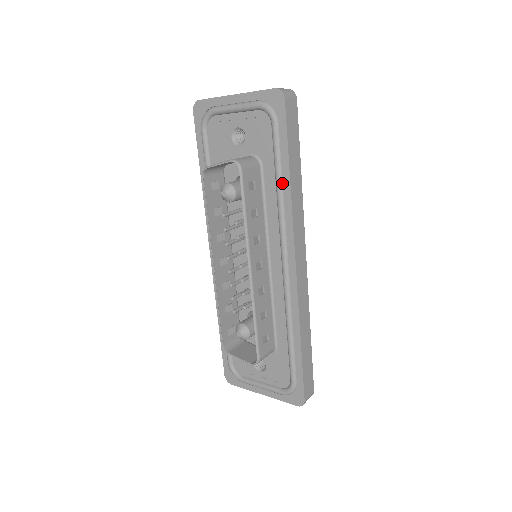
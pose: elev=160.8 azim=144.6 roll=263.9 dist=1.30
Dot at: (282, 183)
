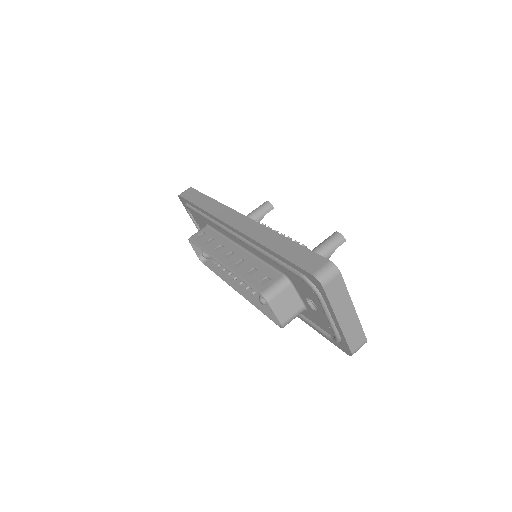
Dot at: occluded
